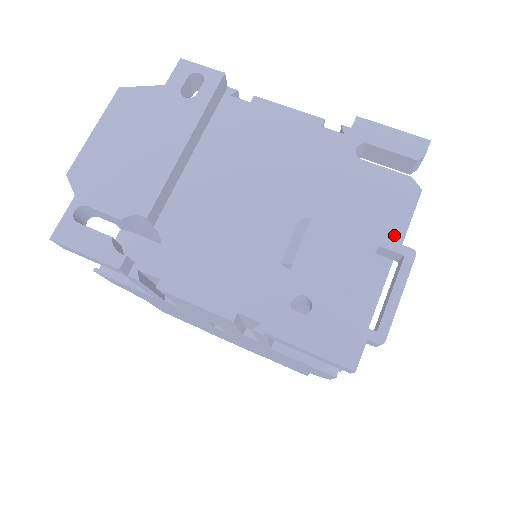
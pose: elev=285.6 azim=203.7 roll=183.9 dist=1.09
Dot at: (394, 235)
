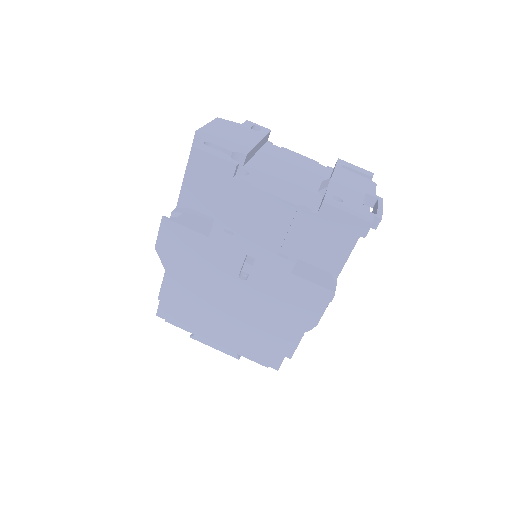
Dot at: (371, 192)
